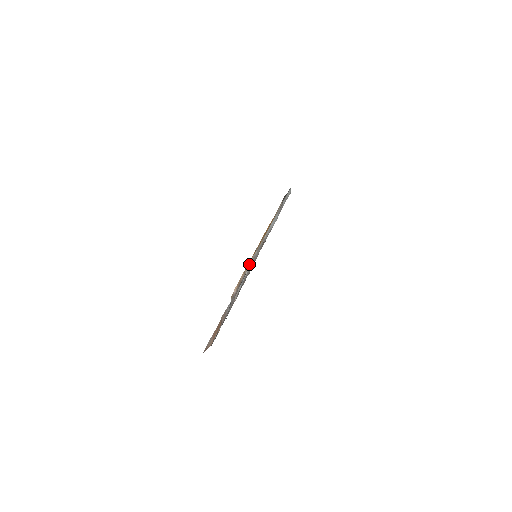
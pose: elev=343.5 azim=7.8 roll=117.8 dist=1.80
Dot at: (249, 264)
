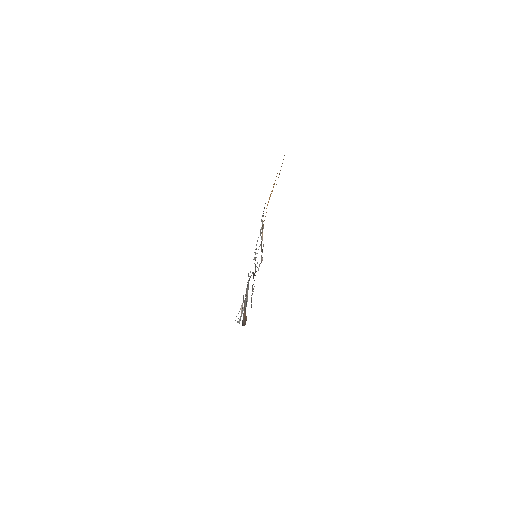
Dot at: occluded
